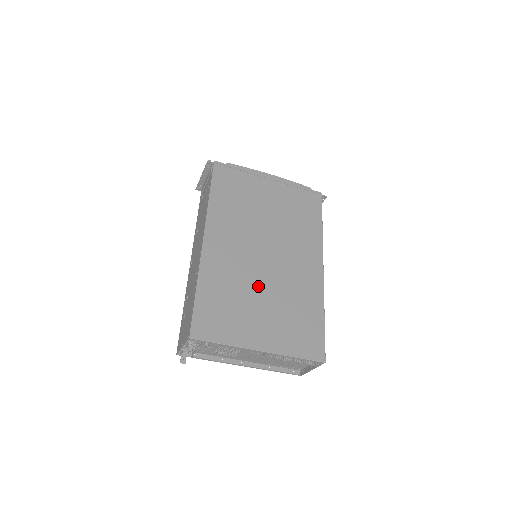
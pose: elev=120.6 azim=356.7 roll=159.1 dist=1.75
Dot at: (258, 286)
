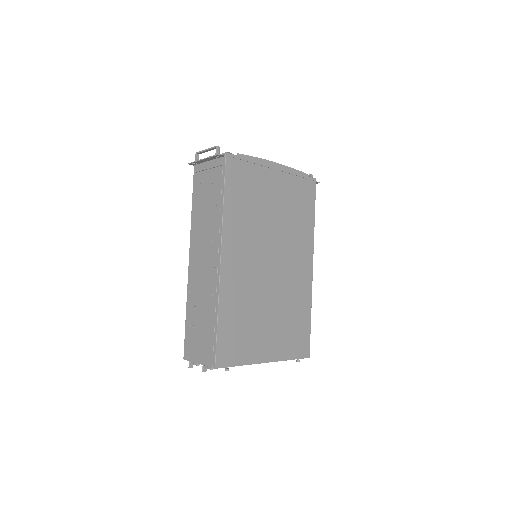
Dot at: (265, 300)
